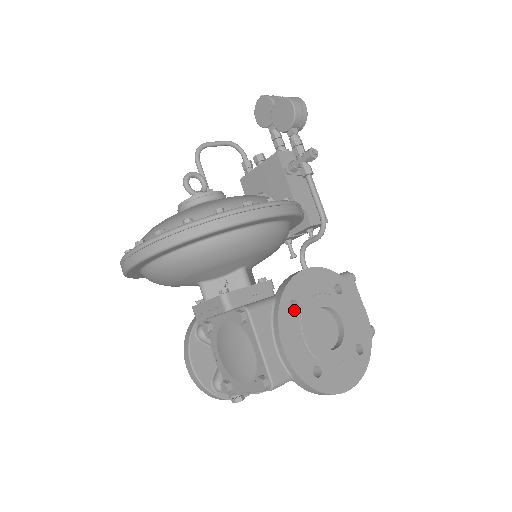
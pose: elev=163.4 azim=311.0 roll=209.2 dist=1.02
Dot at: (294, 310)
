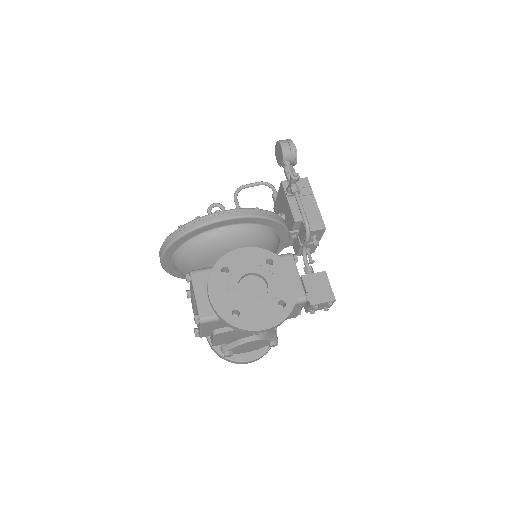
Dot at: (227, 274)
